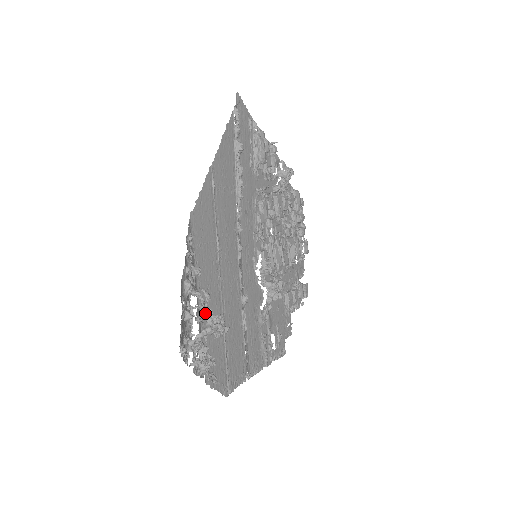
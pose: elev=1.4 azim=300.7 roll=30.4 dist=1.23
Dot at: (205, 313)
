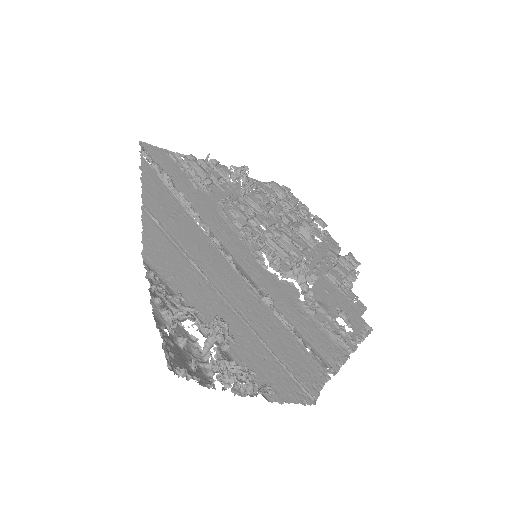
Dot at: (198, 327)
